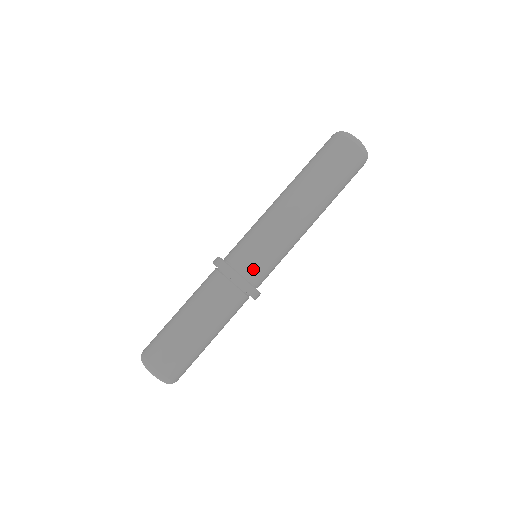
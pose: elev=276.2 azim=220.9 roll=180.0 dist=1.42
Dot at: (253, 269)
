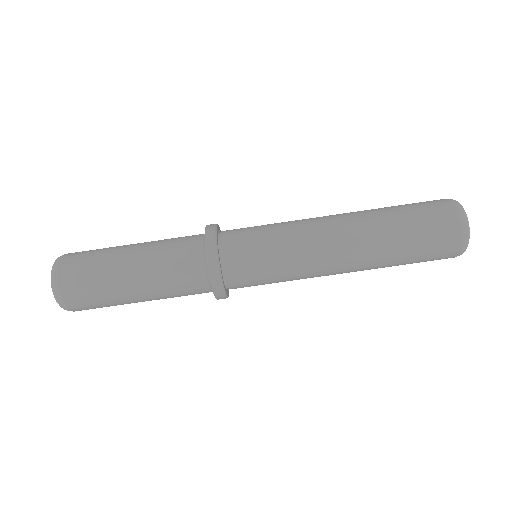
Dot at: (241, 279)
